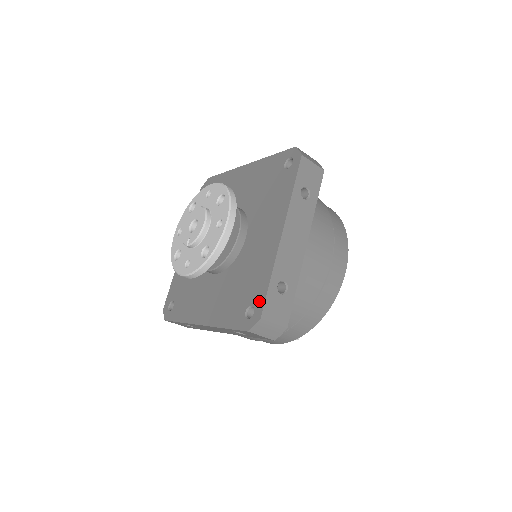
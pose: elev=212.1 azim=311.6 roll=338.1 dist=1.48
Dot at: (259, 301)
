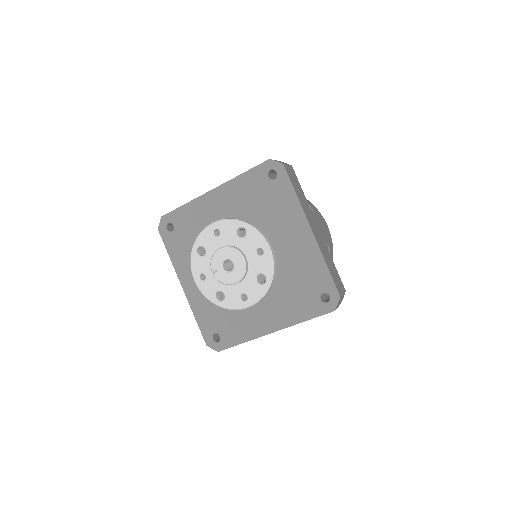
Dot at: (226, 343)
